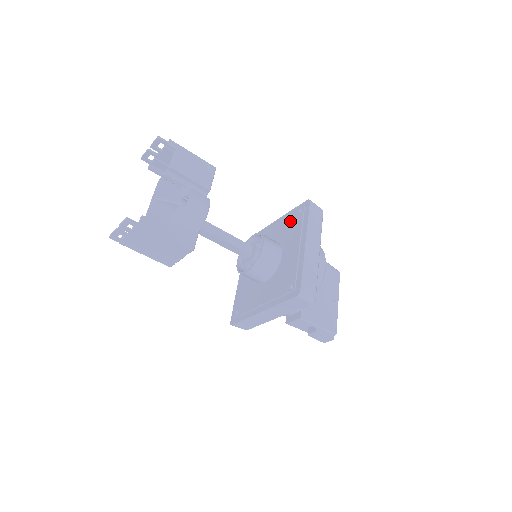
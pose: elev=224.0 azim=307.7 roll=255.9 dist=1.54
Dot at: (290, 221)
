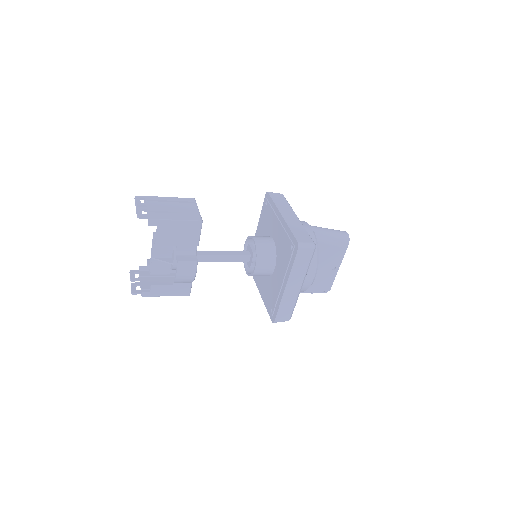
Dot at: (285, 243)
